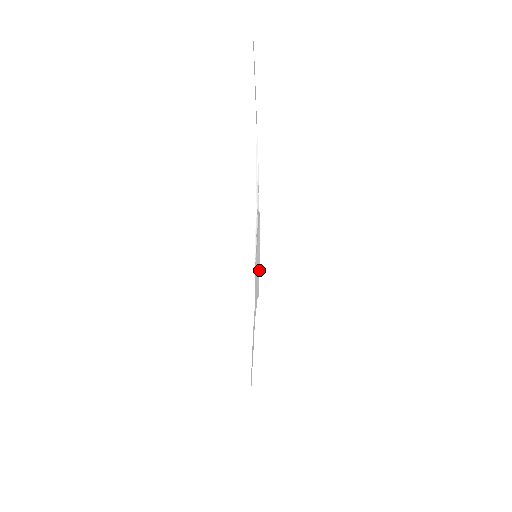
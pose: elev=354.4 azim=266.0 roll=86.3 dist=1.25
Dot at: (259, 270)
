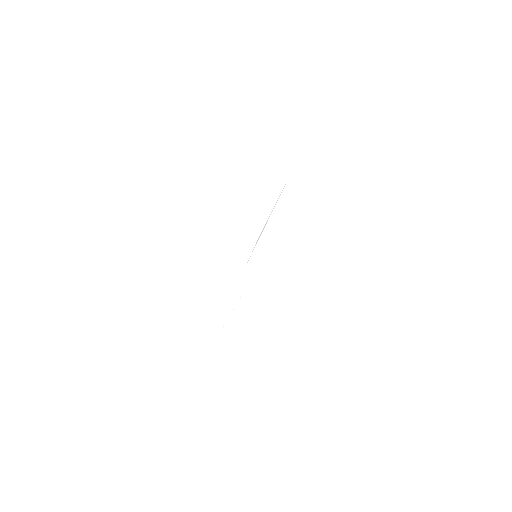
Dot at: occluded
